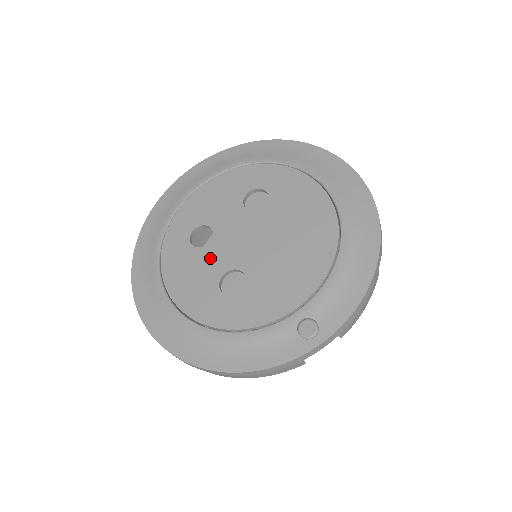
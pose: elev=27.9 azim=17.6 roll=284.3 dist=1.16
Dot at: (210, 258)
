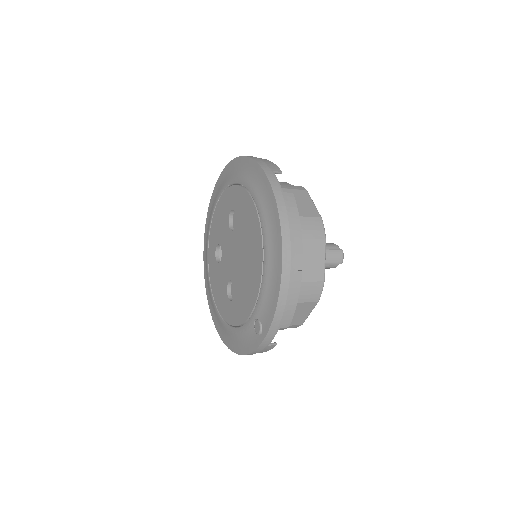
Dot at: (222, 271)
